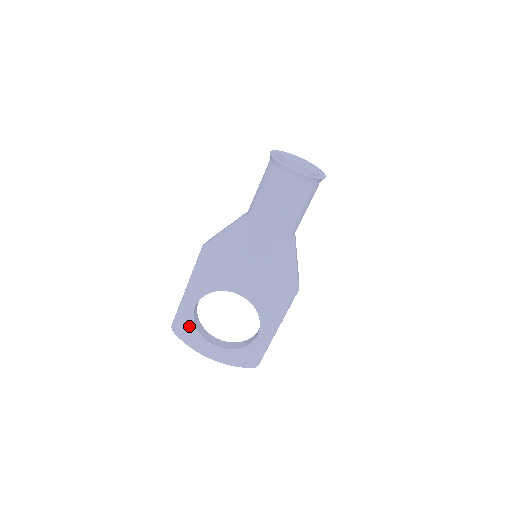
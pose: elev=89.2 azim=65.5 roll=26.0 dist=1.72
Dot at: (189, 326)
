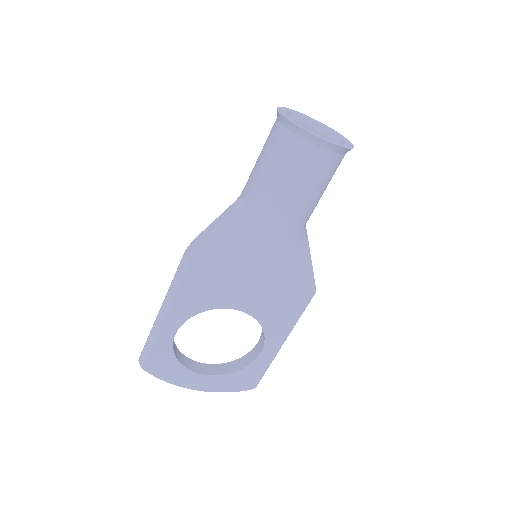
Dot at: (166, 358)
